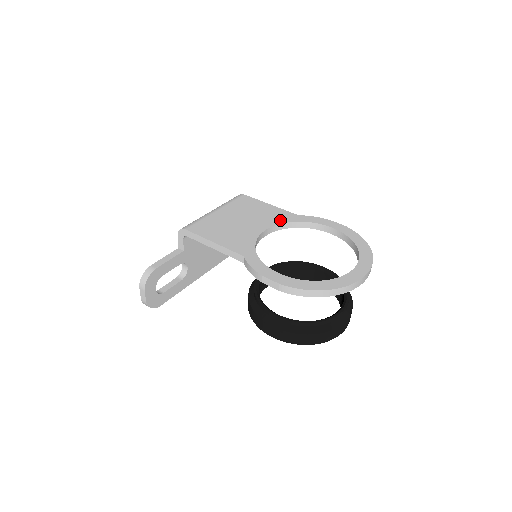
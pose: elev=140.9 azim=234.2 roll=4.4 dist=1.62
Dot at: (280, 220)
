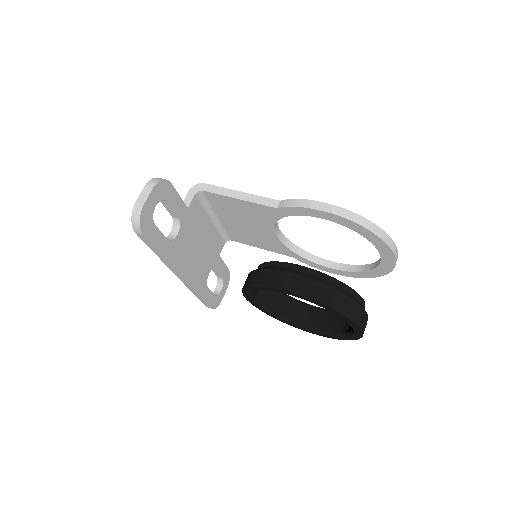
Dot at: occluded
